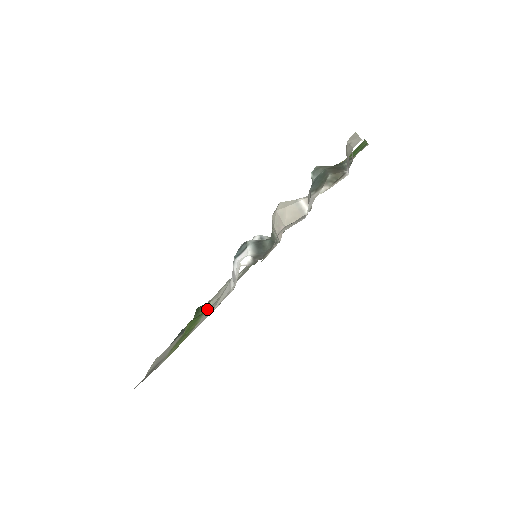
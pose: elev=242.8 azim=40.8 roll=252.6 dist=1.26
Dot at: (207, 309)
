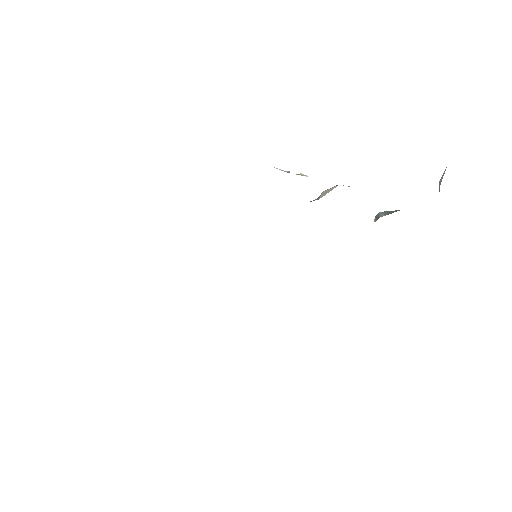
Dot at: occluded
